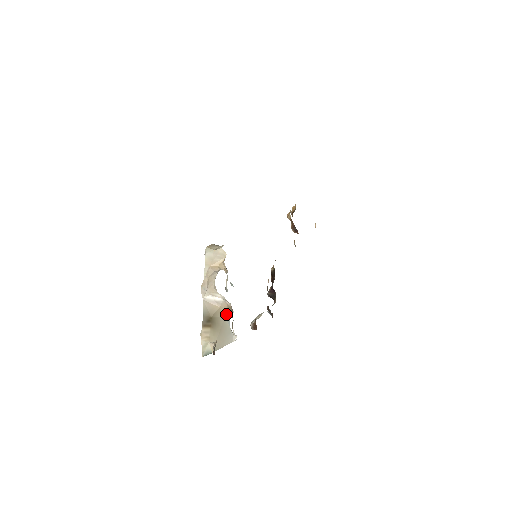
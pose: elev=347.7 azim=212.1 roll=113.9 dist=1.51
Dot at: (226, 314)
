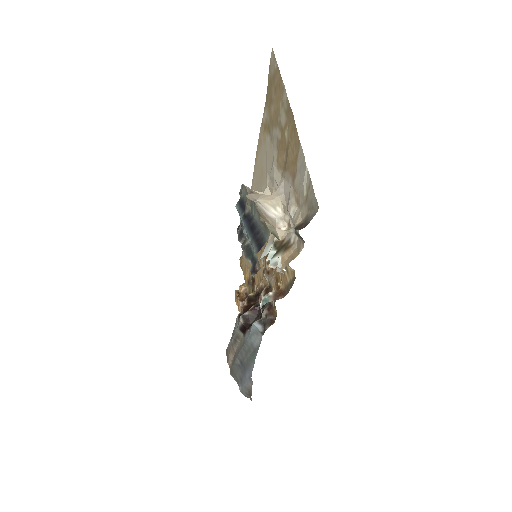
Dot at: (270, 241)
